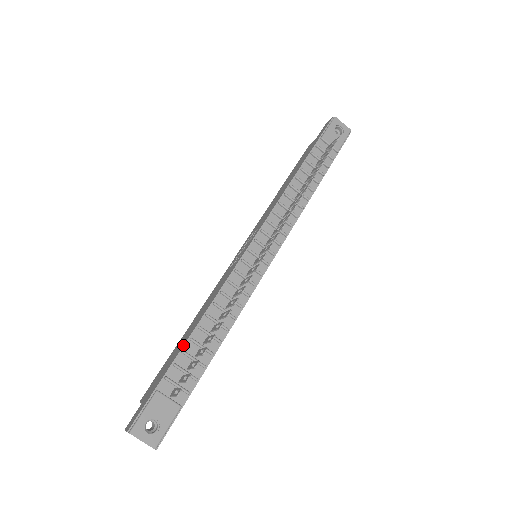
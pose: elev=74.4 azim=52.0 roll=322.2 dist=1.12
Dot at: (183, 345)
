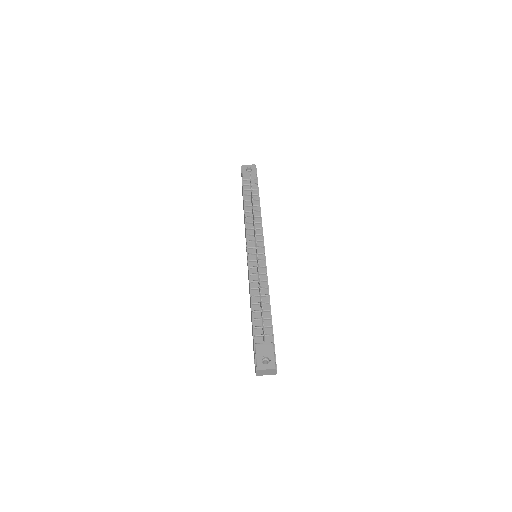
Dot at: occluded
